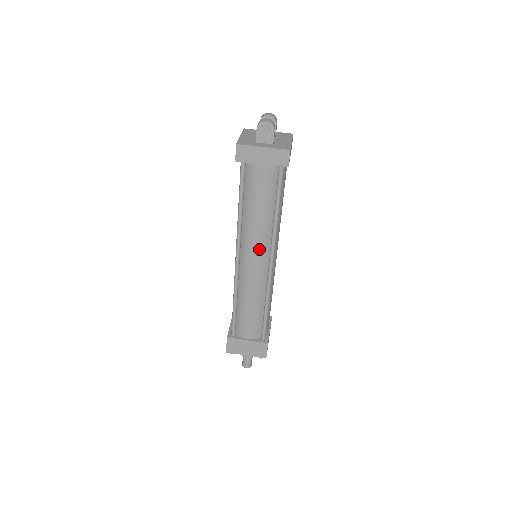
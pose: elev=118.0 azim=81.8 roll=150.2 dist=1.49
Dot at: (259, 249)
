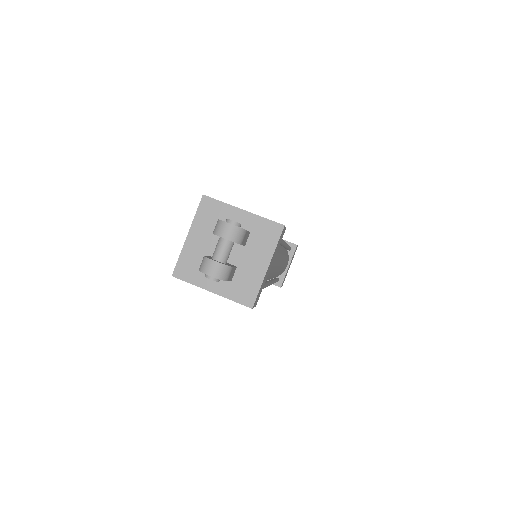
Dot at: occluded
